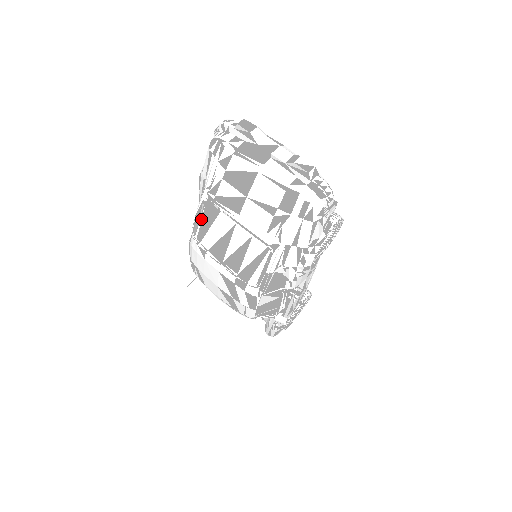
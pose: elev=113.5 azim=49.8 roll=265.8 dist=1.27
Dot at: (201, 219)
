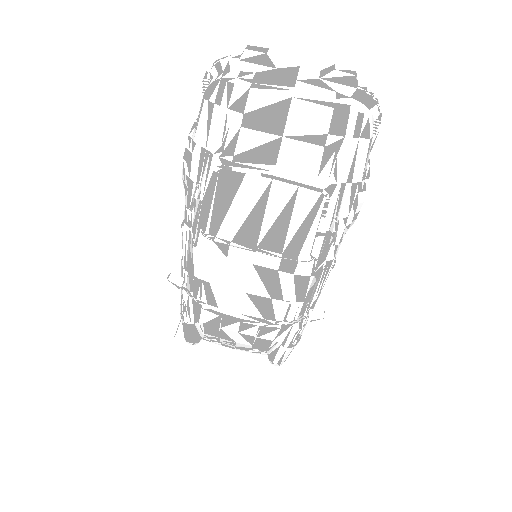
Dot at: (213, 201)
